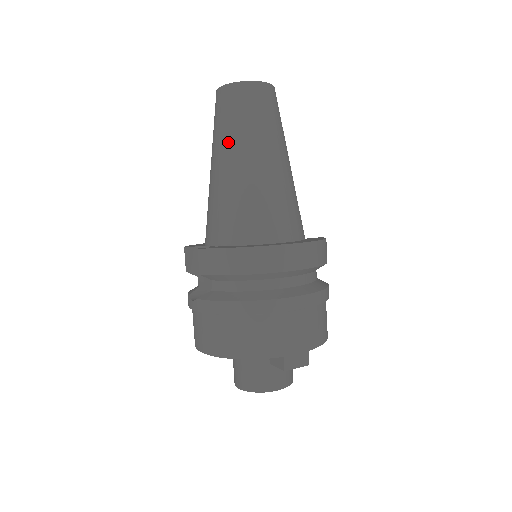
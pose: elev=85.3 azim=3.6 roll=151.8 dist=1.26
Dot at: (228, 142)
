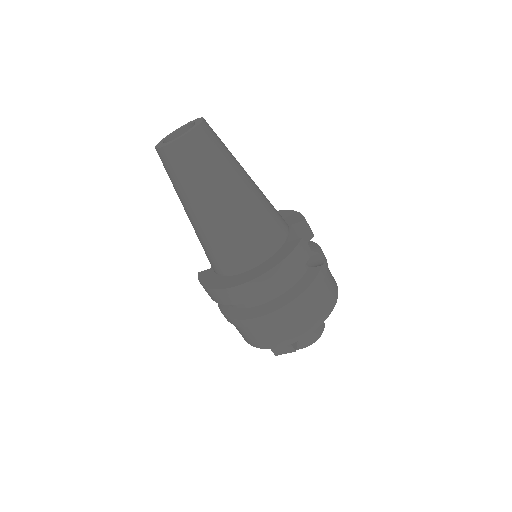
Dot at: occluded
